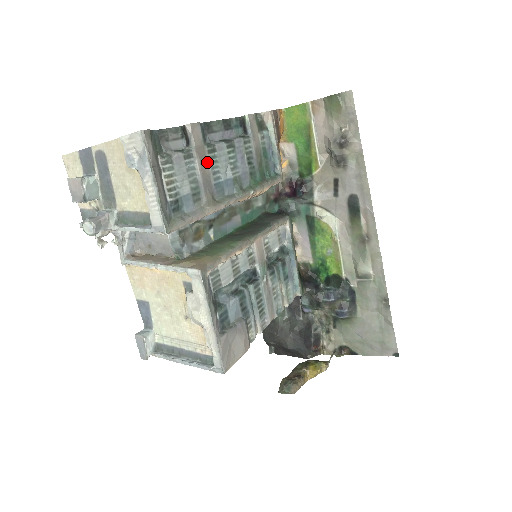
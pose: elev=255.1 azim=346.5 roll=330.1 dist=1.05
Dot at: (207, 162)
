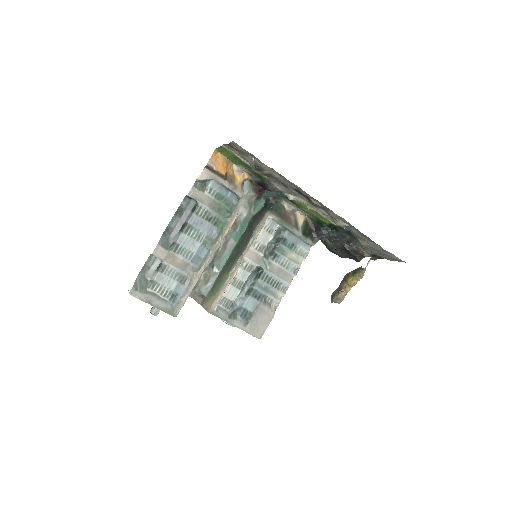
Dot at: (177, 257)
